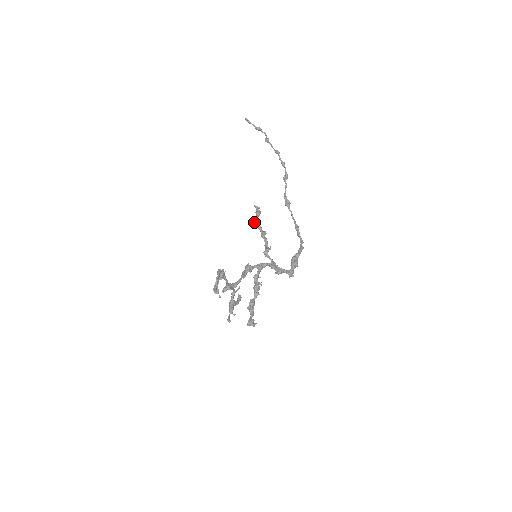
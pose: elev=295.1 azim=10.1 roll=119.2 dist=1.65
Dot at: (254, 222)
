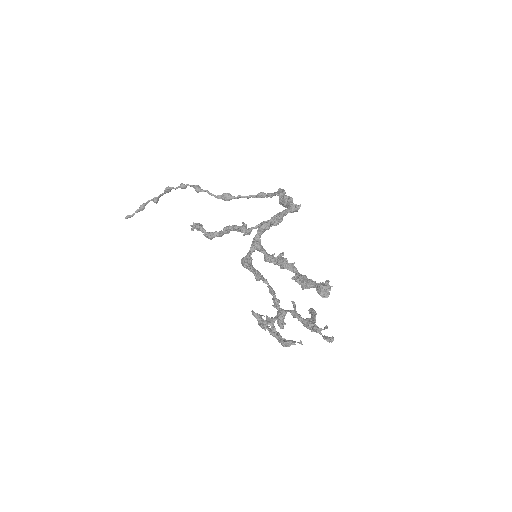
Dot at: (208, 238)
